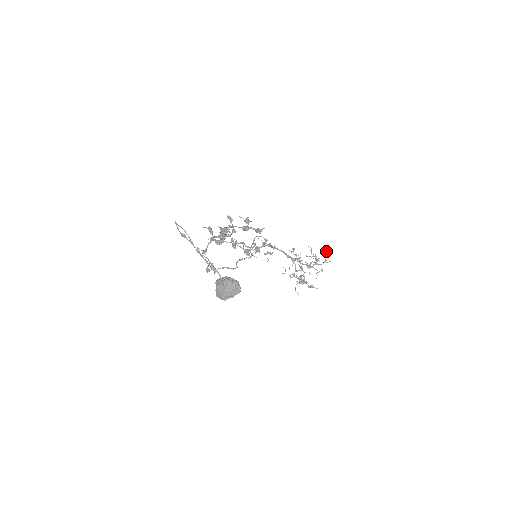
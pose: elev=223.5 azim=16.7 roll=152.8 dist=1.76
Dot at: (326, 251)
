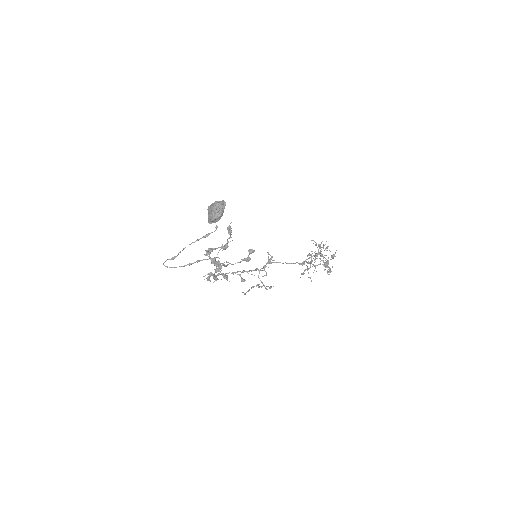
Dot at: (318, 246)
